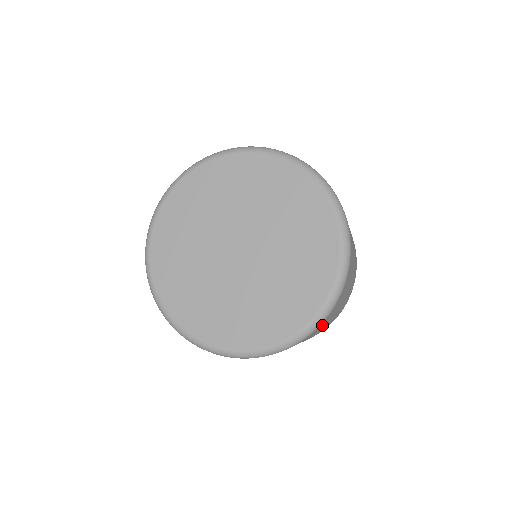
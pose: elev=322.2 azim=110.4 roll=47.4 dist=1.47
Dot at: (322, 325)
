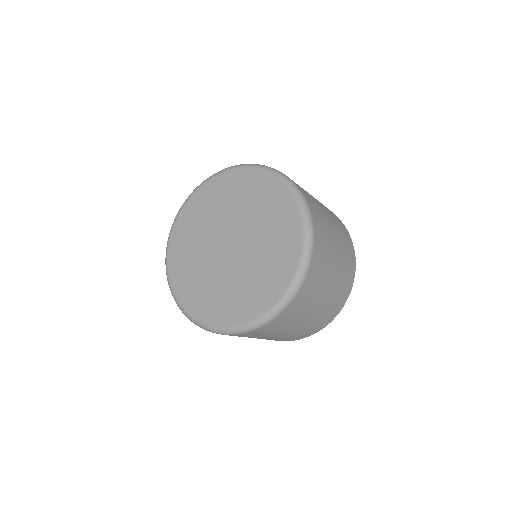
Dot at: (294, 312)
